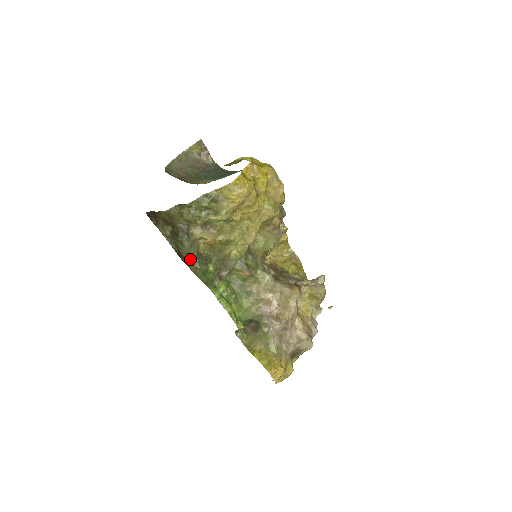
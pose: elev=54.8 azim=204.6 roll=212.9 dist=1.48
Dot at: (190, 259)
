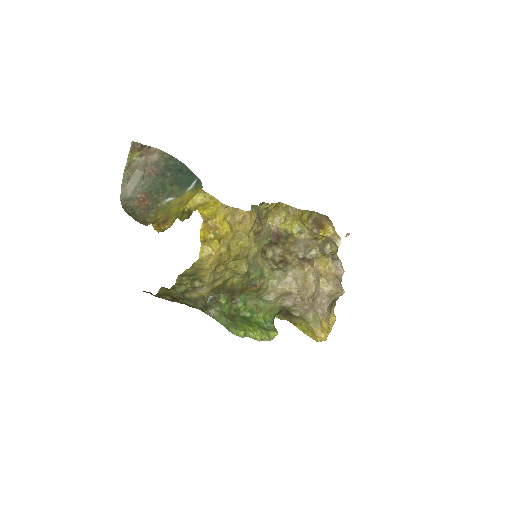
Dot at: (201, 308)
